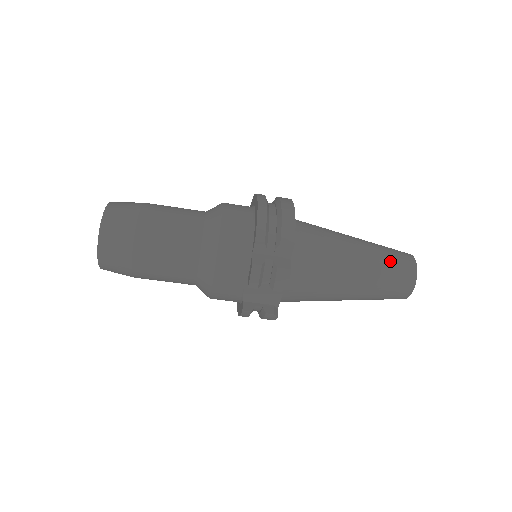
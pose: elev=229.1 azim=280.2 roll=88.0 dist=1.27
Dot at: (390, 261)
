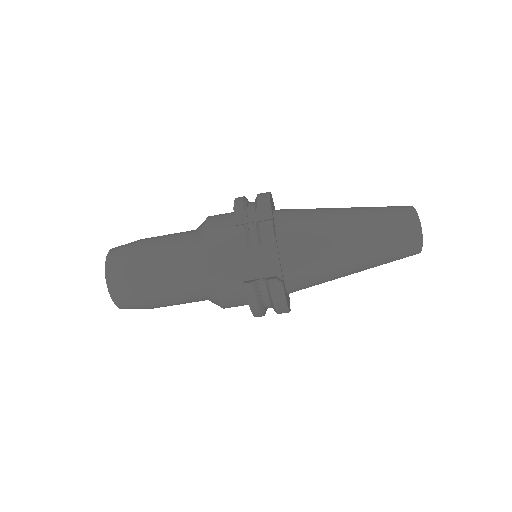
Dot at: (382, 209)
